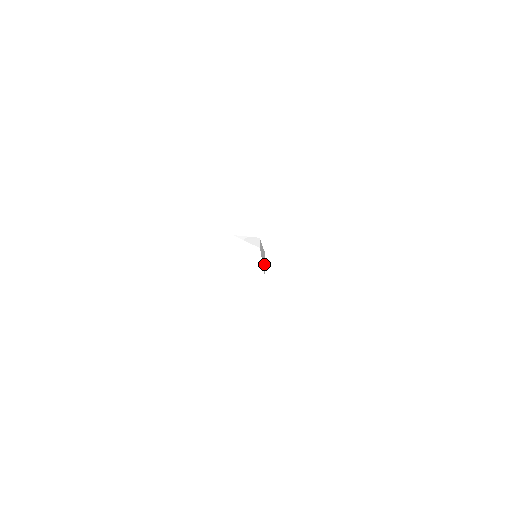
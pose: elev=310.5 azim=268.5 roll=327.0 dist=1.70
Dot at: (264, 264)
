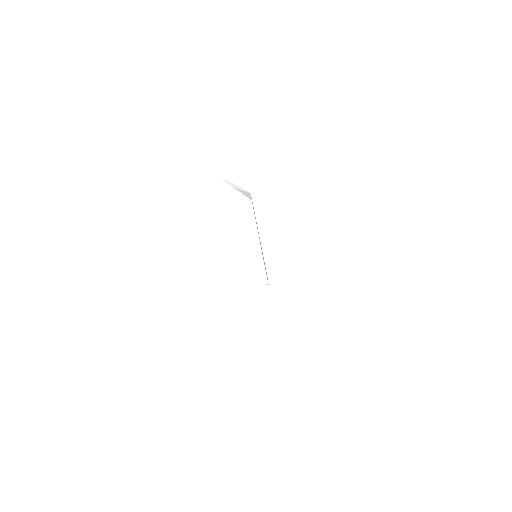
Dot at: occluded
